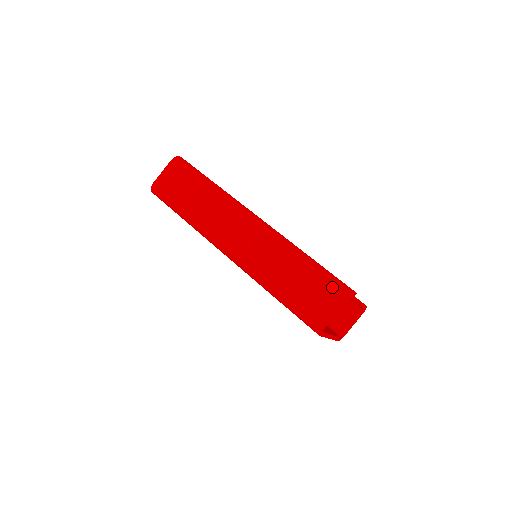
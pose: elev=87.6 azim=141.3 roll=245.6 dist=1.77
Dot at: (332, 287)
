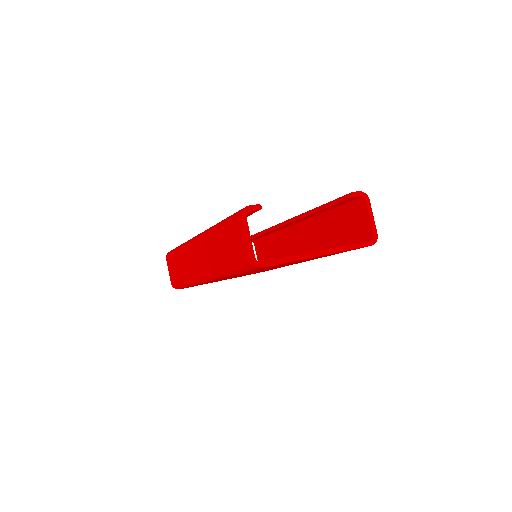
Dot at: (233, 223)
